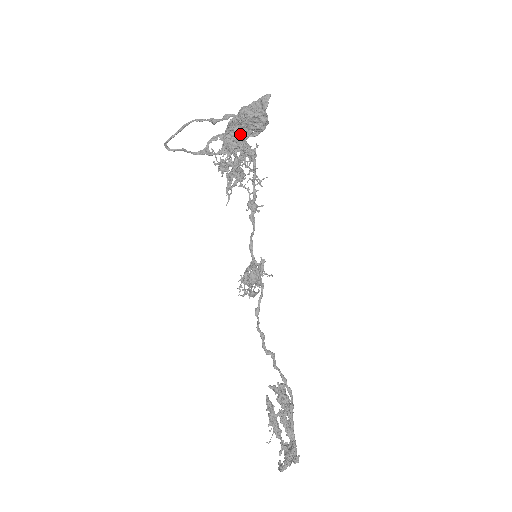
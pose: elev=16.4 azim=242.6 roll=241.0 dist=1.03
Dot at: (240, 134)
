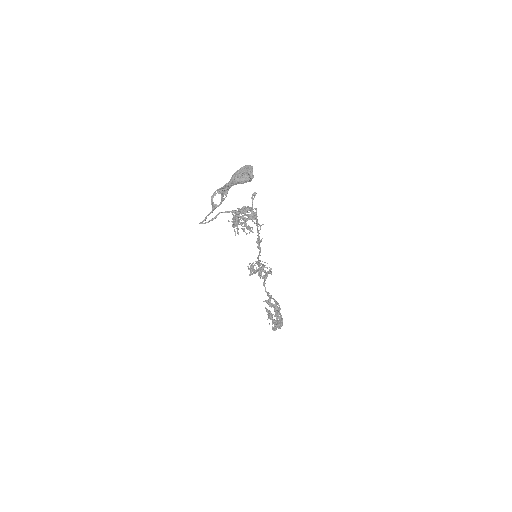
Dot at: occluded
